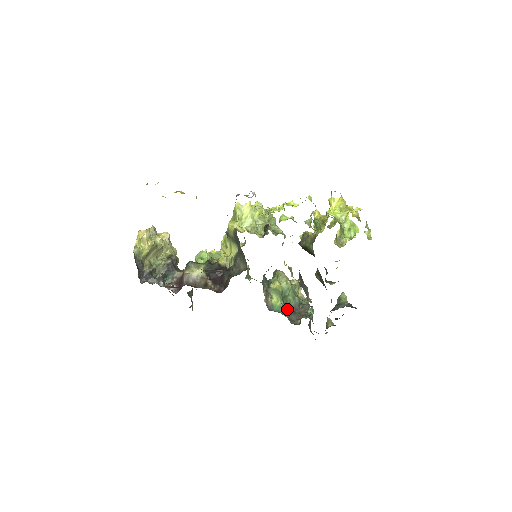
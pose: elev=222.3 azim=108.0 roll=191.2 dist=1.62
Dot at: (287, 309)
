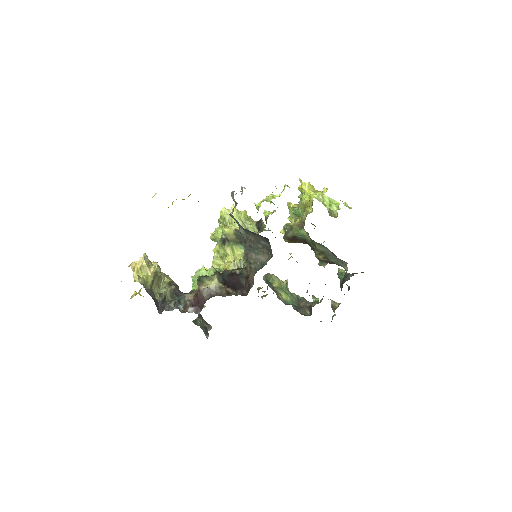
Dot at: (292, 306)
